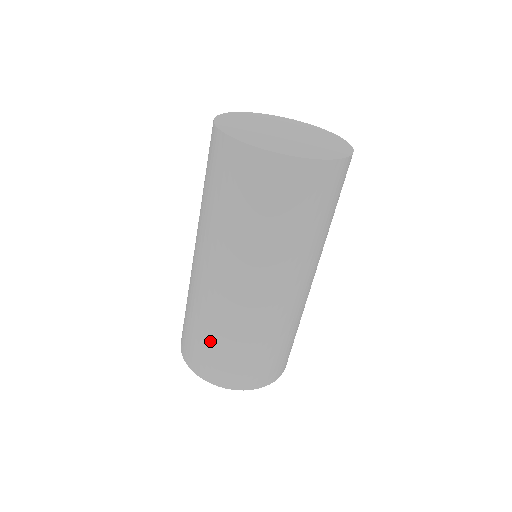
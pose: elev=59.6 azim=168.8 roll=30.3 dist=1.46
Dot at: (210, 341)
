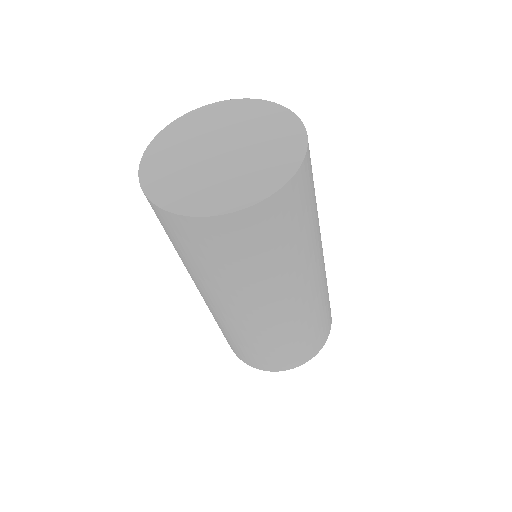
Dot at: (281, 349)
